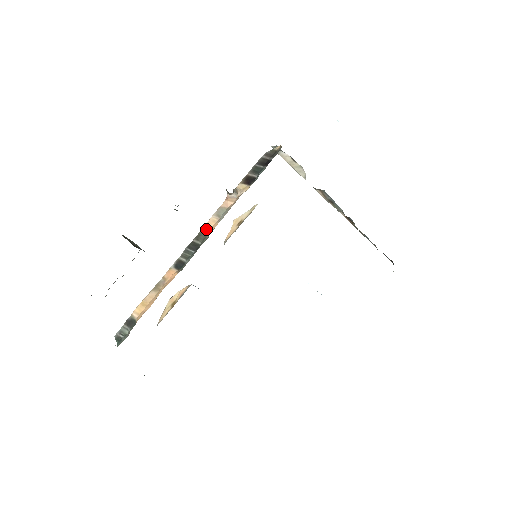
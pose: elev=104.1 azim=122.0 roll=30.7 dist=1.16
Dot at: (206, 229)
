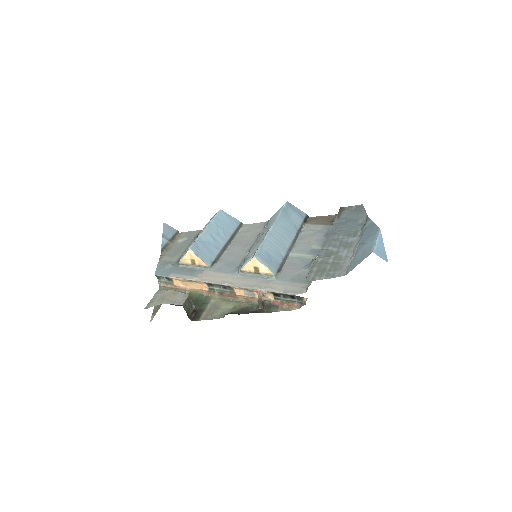
Dot at: (234, 288)
